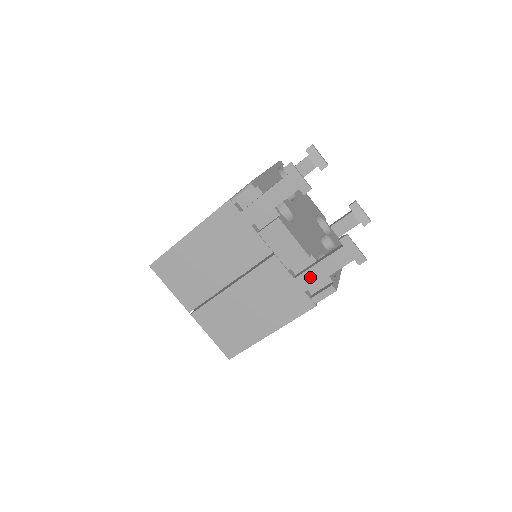
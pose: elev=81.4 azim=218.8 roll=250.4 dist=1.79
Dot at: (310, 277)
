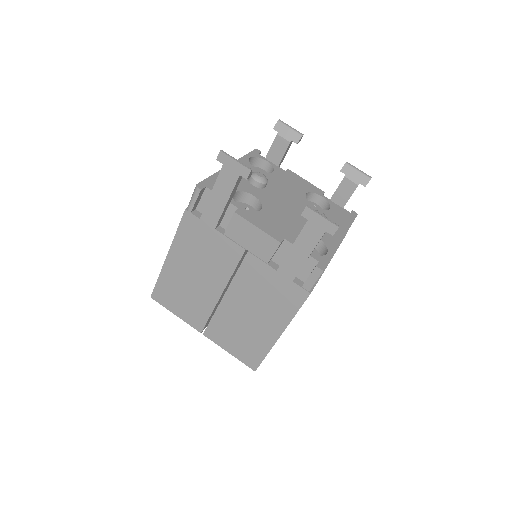
Dot at: (291, 264)
